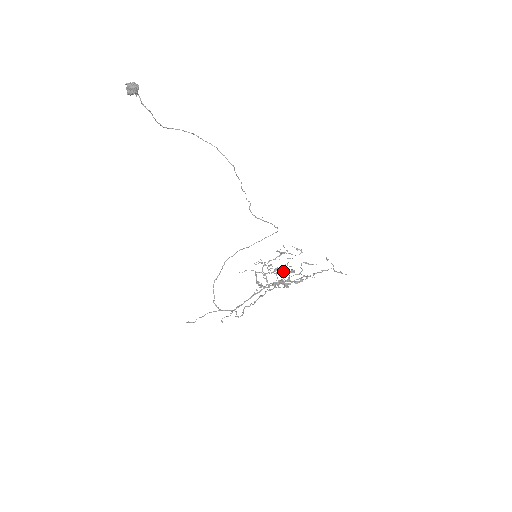
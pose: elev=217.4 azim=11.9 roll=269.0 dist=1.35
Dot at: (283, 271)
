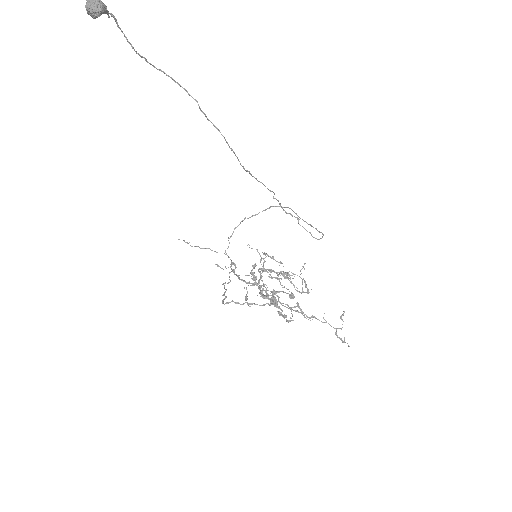
Dot at: occluded
